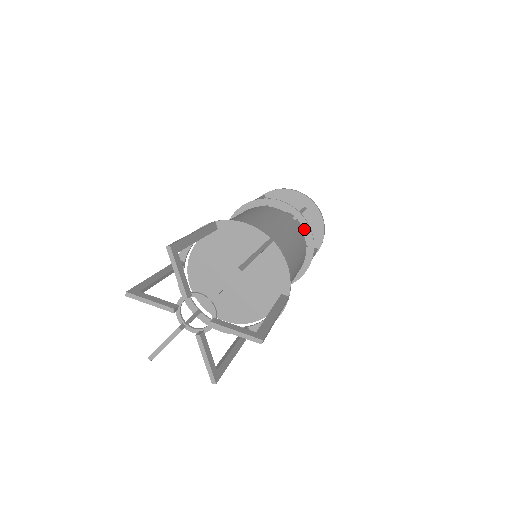
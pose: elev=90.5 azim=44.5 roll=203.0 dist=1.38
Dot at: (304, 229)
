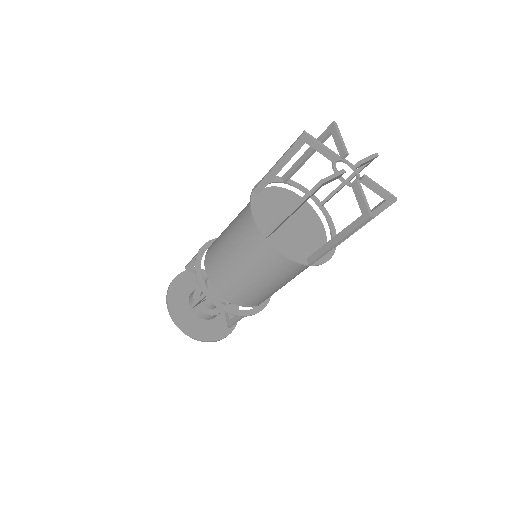
Dot at: (262, 302)
